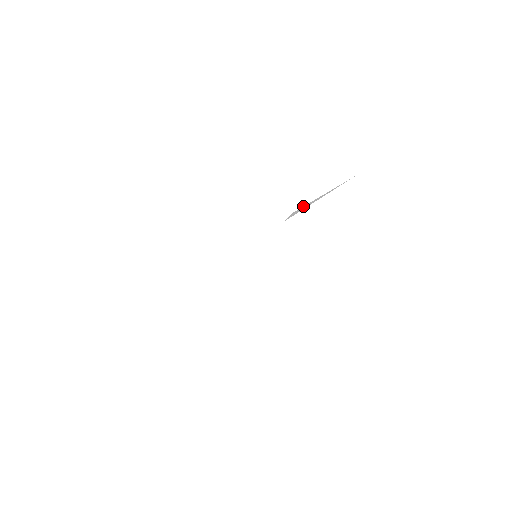
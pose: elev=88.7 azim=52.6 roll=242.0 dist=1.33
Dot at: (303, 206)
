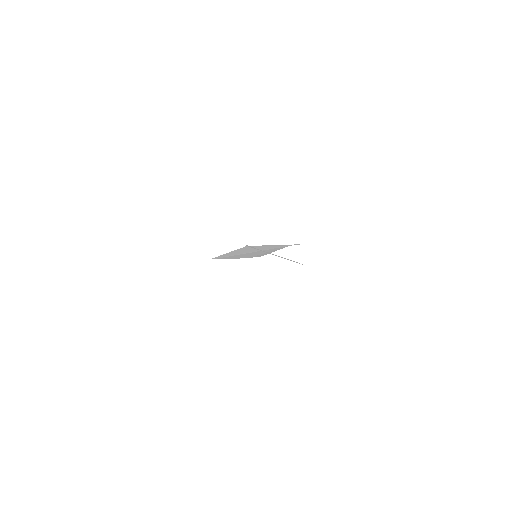
Dot at: occluded
